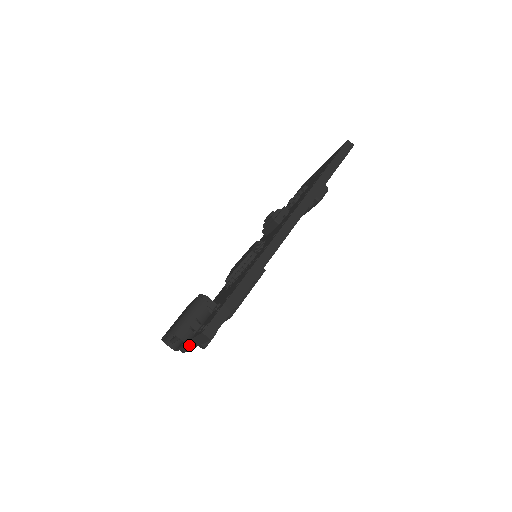
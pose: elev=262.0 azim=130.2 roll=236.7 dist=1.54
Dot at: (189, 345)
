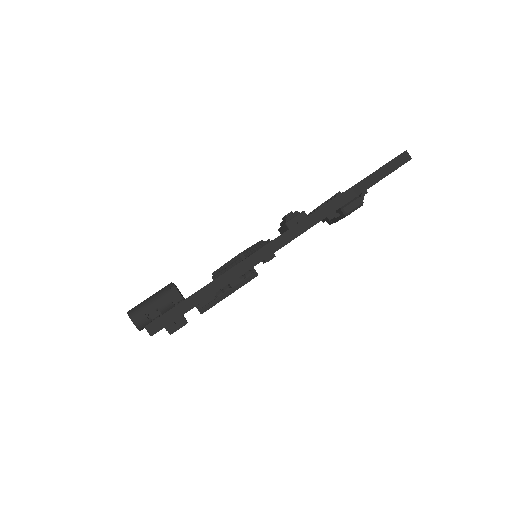
Dot at: occluded
